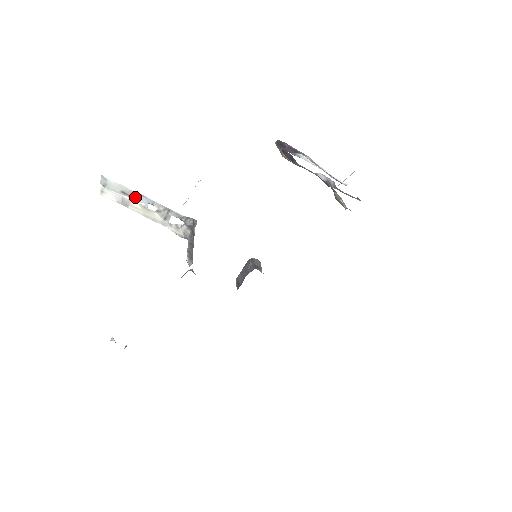
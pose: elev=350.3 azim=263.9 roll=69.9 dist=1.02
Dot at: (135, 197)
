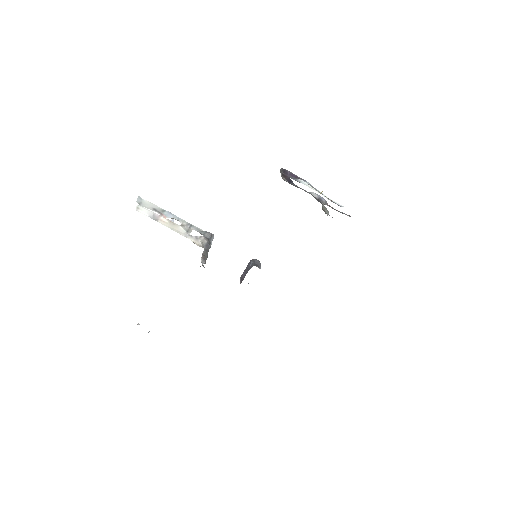
Dot at: (164, 213)
